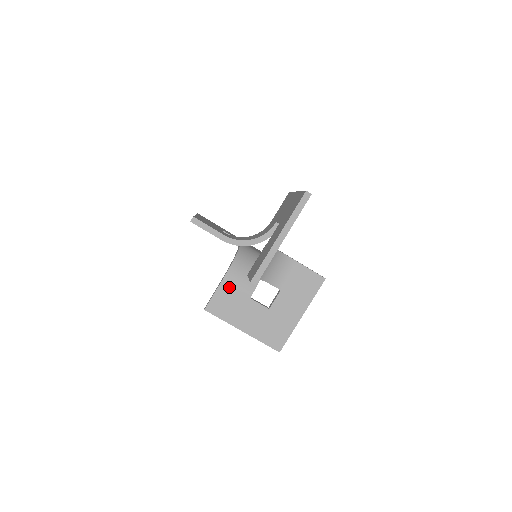
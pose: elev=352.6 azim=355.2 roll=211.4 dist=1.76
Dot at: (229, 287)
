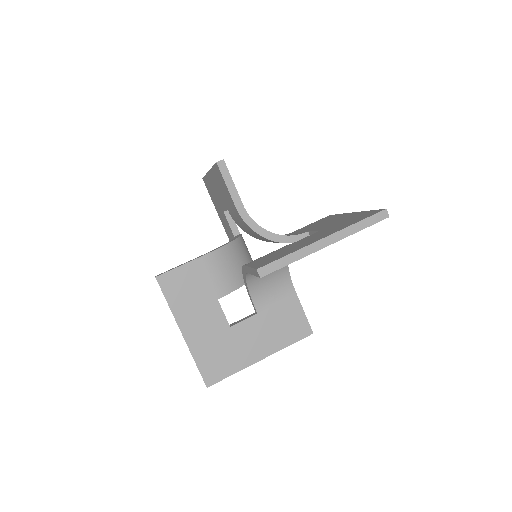
Dot at: (203, 270)
